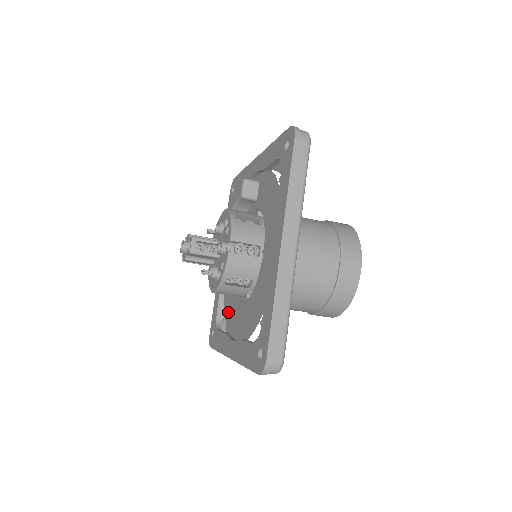
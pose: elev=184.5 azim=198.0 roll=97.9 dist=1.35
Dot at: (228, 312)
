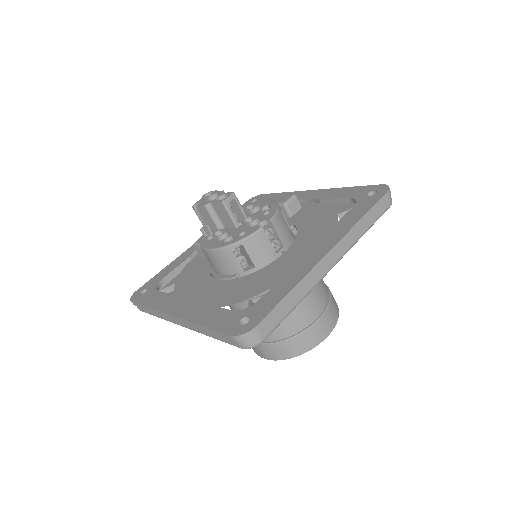
Dot at: (185, 282)
